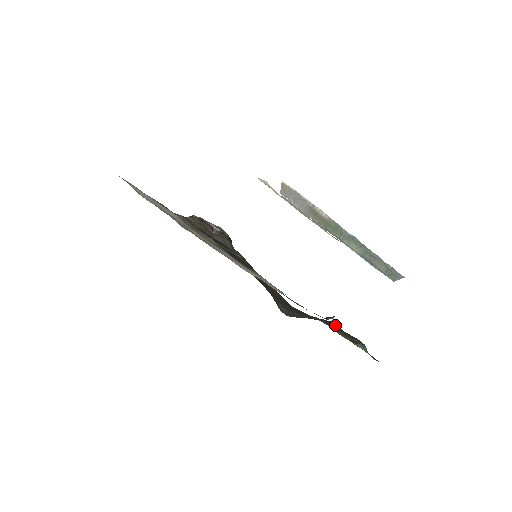
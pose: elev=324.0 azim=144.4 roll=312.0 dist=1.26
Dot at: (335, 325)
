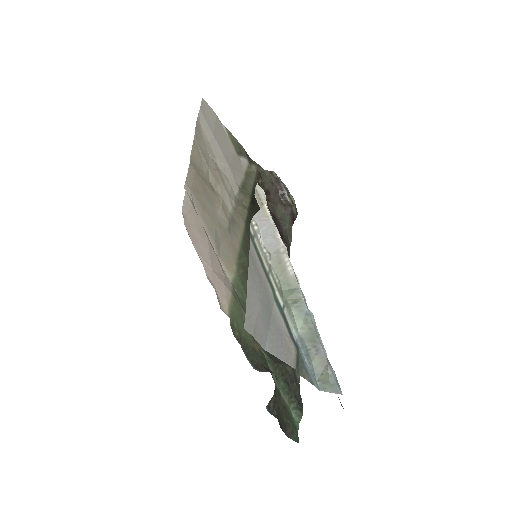
Dot at: (292, 374)
